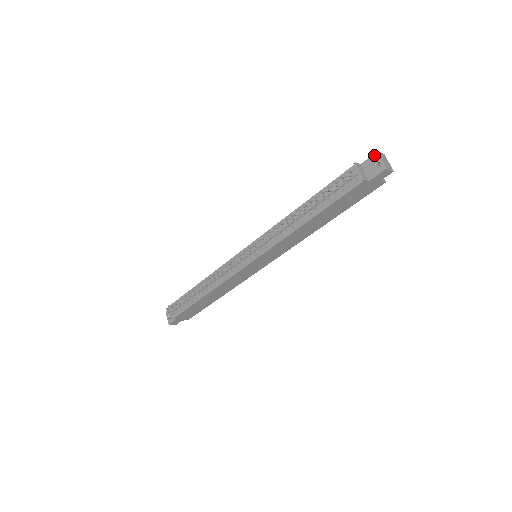
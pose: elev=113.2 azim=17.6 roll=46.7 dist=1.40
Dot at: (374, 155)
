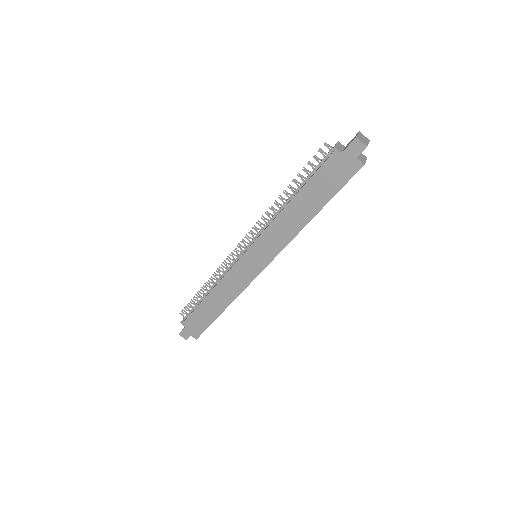
Dot at: occluded
